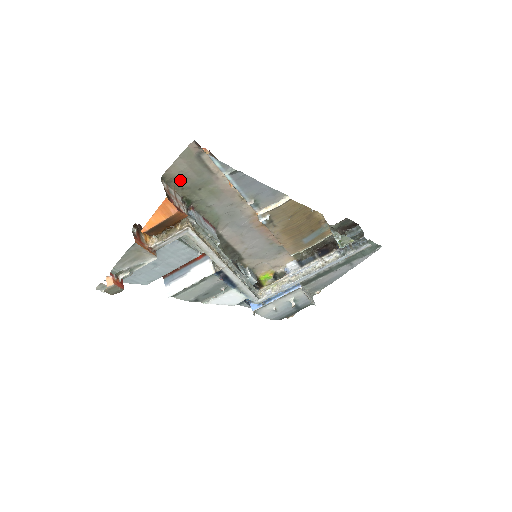
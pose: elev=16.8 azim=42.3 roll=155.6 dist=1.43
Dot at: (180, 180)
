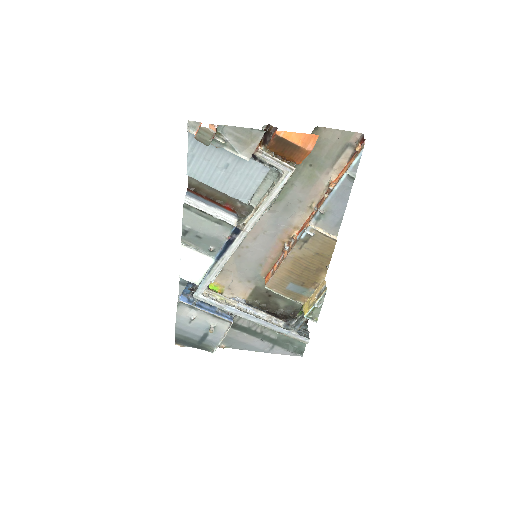
Dot at: (317, 144)
